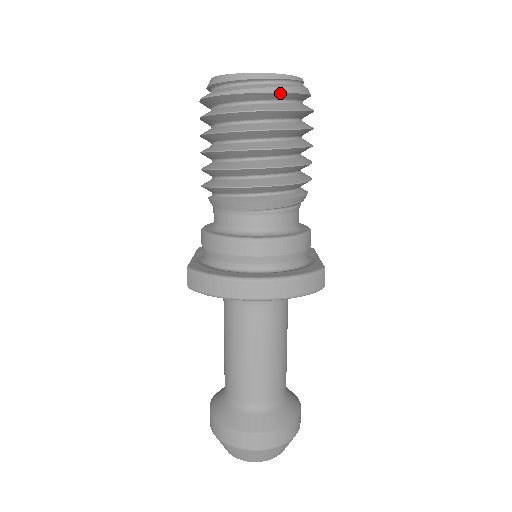
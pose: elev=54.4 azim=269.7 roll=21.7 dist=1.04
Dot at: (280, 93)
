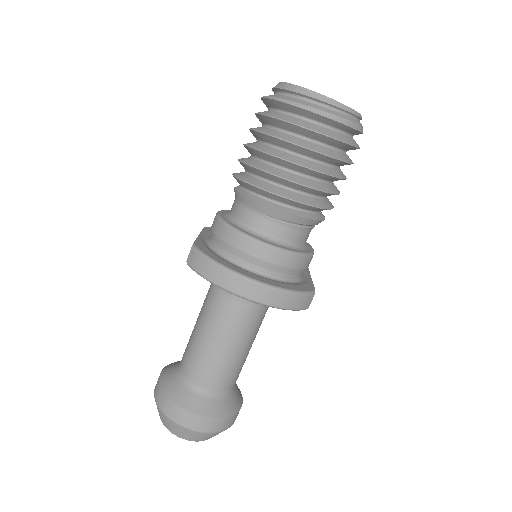
Dot at: (339, 123)
